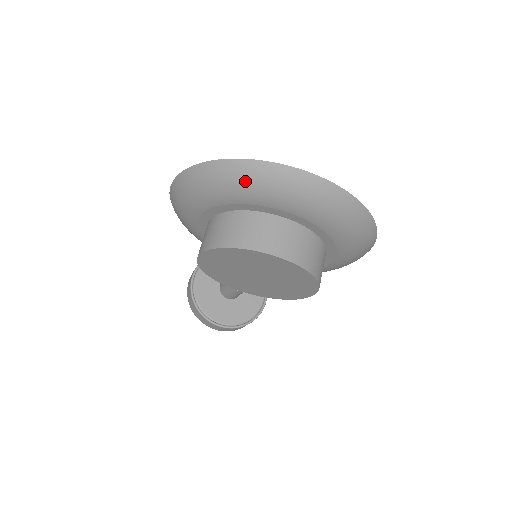
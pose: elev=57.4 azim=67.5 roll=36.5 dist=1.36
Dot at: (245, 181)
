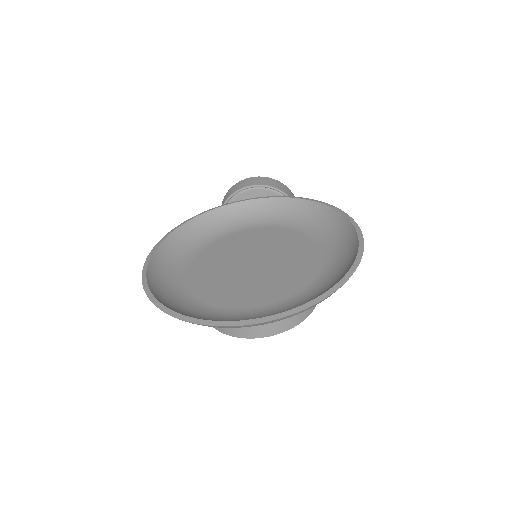
Dot at: occluded
